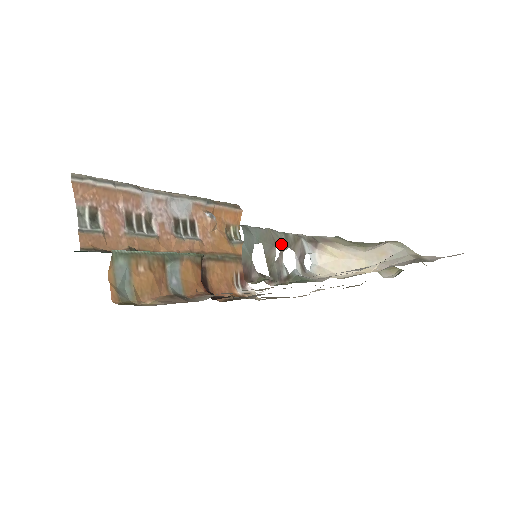
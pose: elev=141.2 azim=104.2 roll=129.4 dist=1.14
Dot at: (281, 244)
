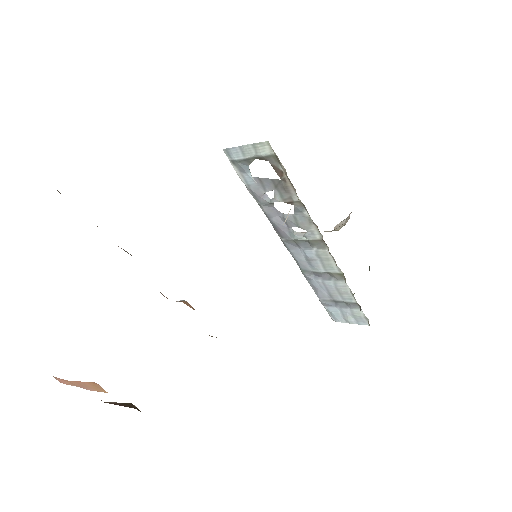
Dot at: (267, 200)
